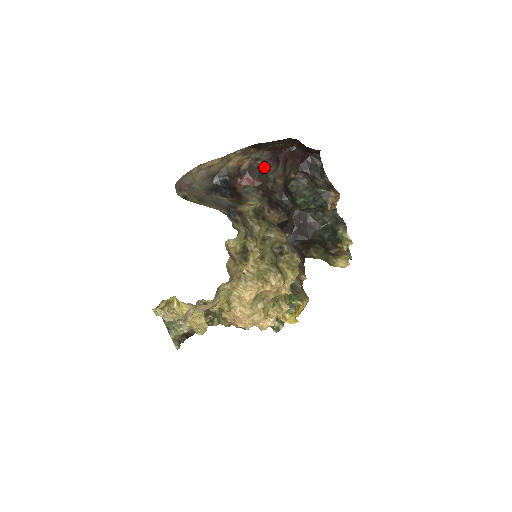
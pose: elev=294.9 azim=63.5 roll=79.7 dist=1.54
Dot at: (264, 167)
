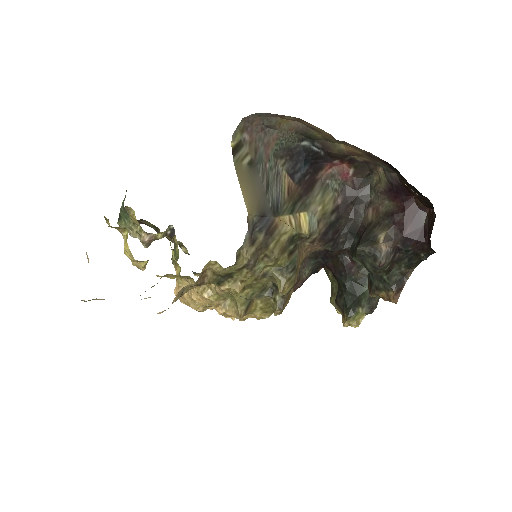
Dot at: (380, 177)
